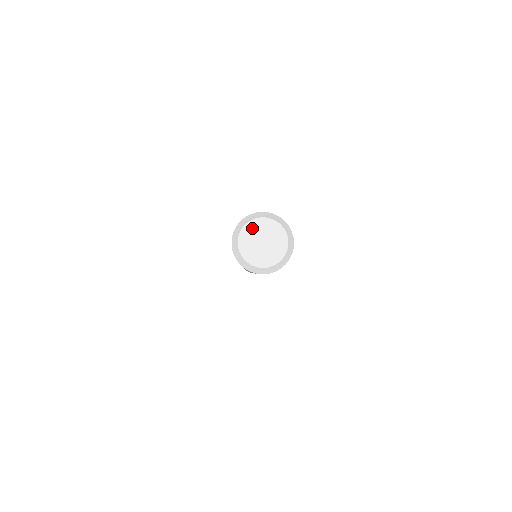
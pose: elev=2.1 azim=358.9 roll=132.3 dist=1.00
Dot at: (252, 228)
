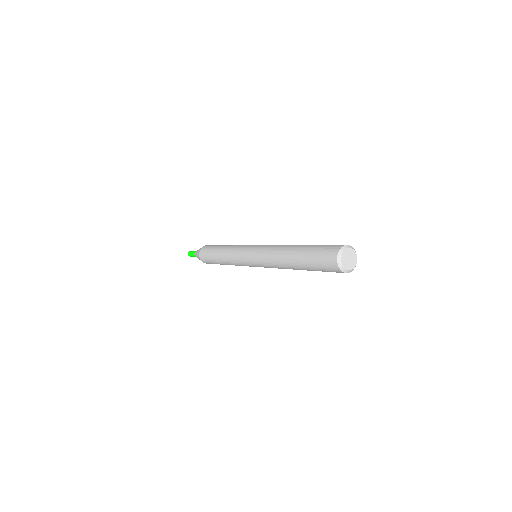
Dot at: (344, 255)
